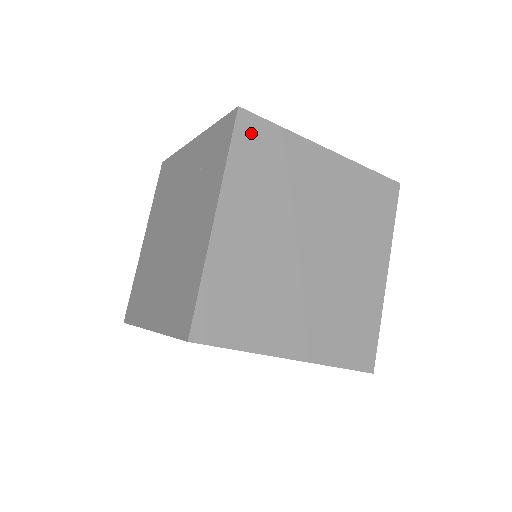
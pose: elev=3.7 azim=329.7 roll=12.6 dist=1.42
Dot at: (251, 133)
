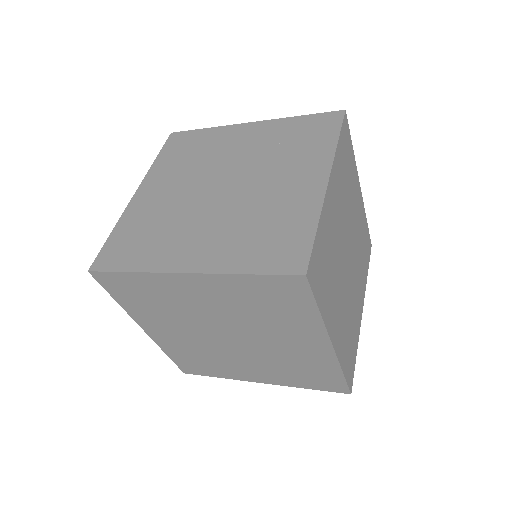
Dot at: (346, 135)
